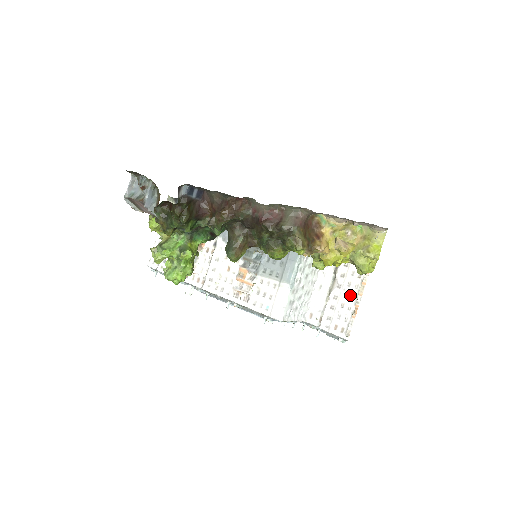
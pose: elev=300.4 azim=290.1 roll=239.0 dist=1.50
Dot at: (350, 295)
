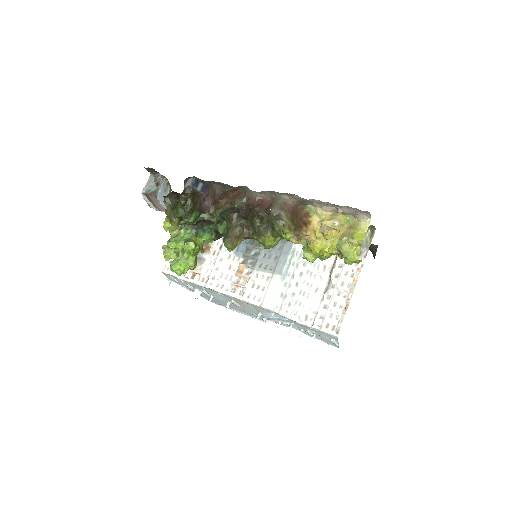
Dot at: (342, 293)
